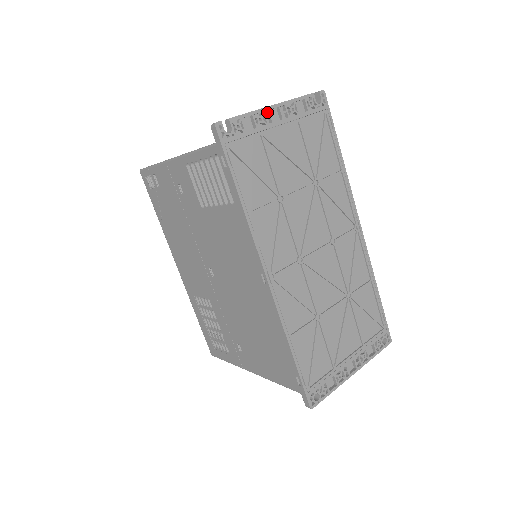
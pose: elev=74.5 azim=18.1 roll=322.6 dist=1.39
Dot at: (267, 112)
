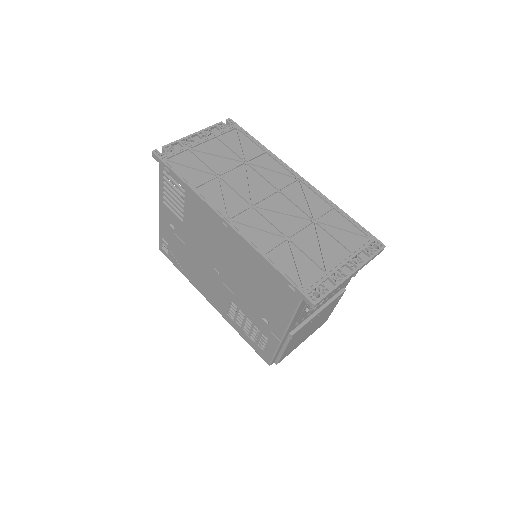
Dot at: (190, 139)
